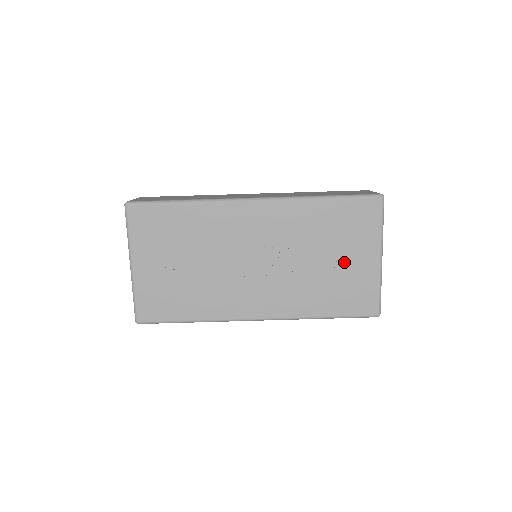
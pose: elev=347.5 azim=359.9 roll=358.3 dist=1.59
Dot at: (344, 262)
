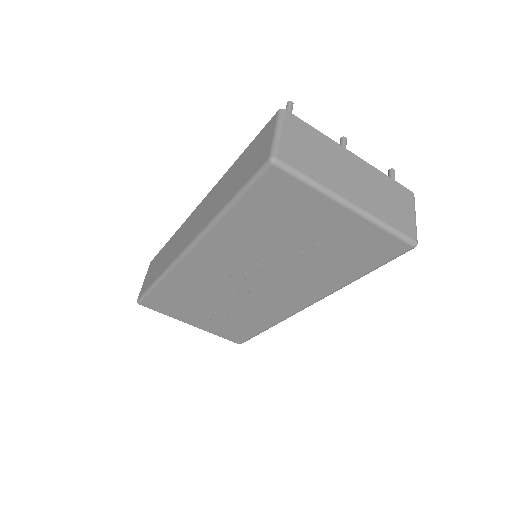
Dot at: (318, 236)
